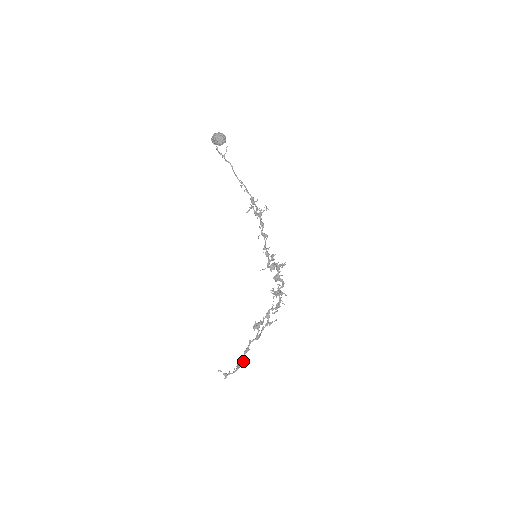
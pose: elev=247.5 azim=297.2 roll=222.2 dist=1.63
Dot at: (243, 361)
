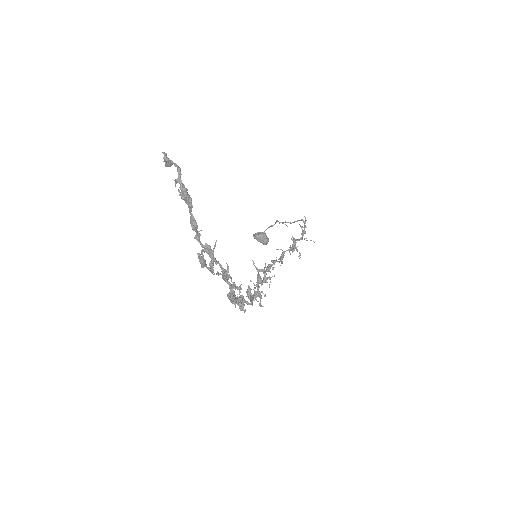
Dot at: (192, 205)
